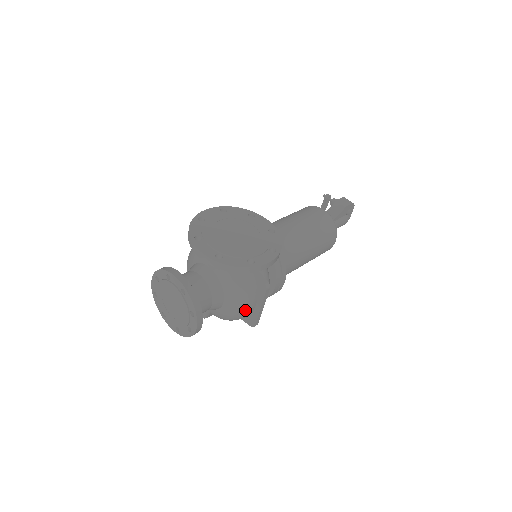
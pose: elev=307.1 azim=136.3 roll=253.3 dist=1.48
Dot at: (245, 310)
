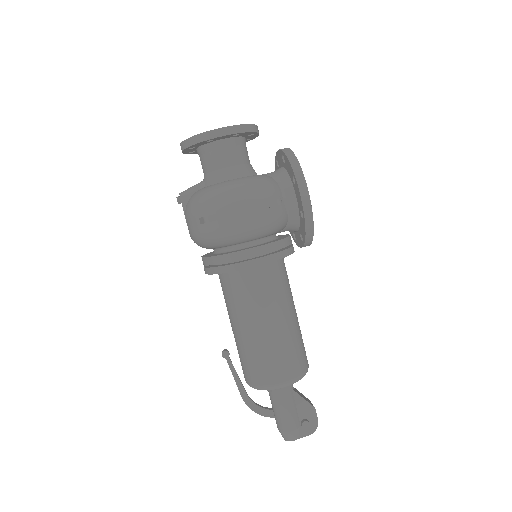
Dot at: (235, 194)
